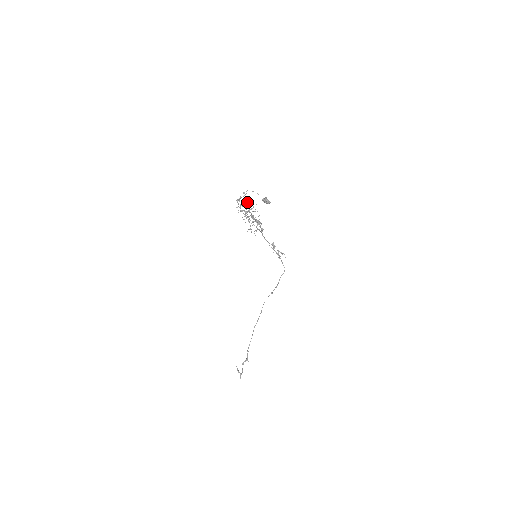
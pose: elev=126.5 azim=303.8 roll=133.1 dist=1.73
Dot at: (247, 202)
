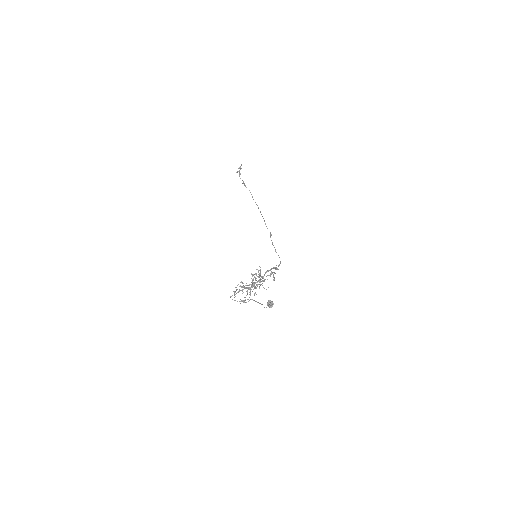
Dot at: (257, 286)
